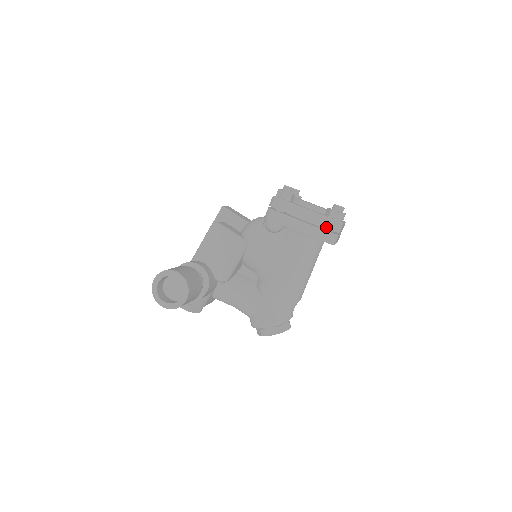
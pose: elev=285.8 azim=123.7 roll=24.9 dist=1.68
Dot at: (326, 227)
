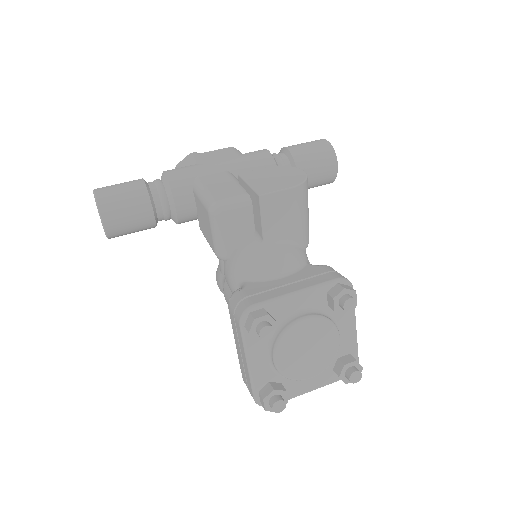
Dot at: (248, 387)
